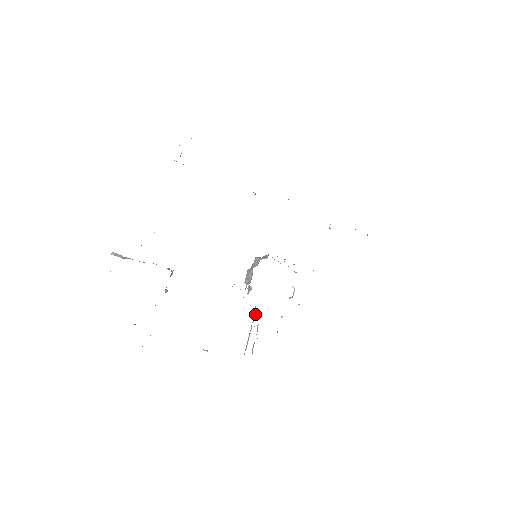
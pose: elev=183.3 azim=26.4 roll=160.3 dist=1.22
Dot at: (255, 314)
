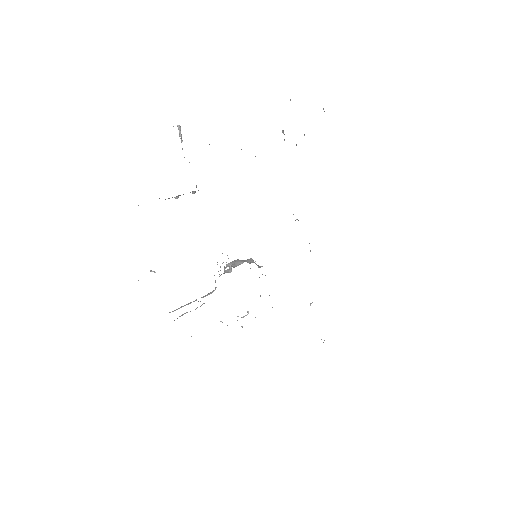
Dot at: (209, 294)
